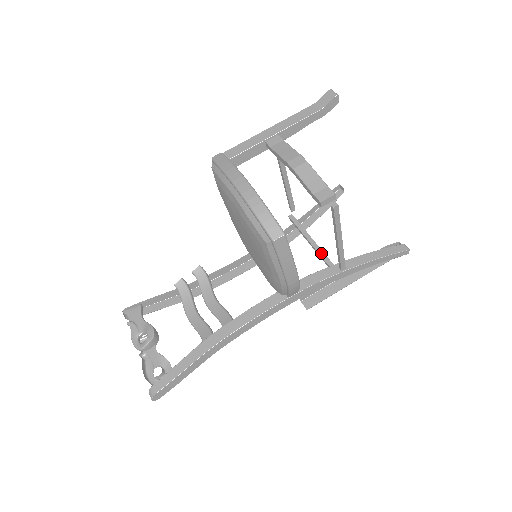
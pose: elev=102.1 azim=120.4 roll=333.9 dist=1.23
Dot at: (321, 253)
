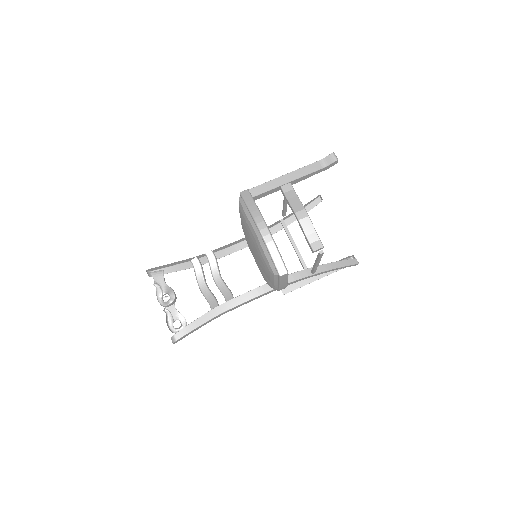
Dot at: (300, 257)
